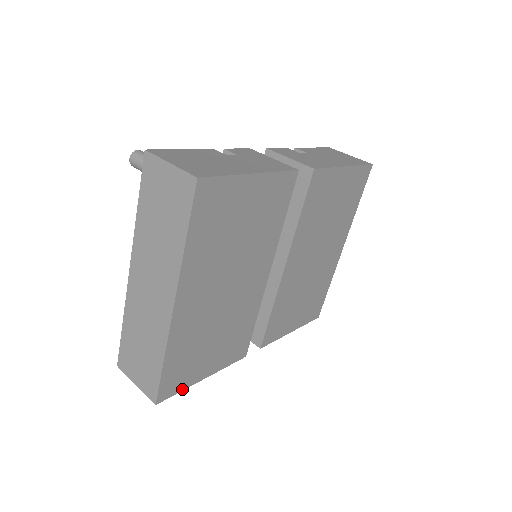
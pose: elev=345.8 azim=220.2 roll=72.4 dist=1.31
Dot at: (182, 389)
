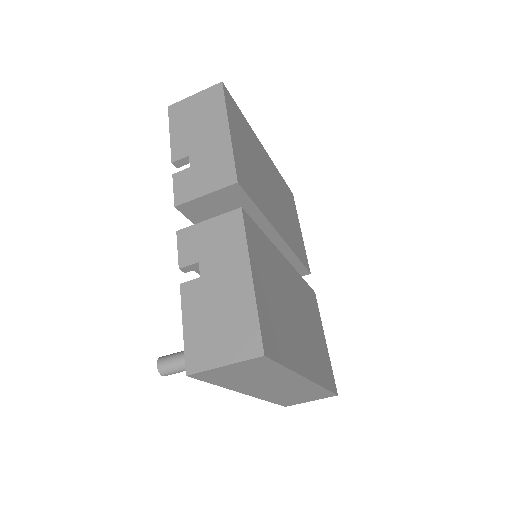
Dot at: (331, 367)
